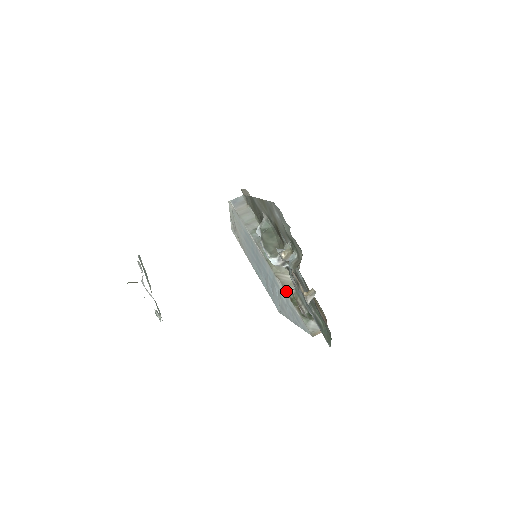
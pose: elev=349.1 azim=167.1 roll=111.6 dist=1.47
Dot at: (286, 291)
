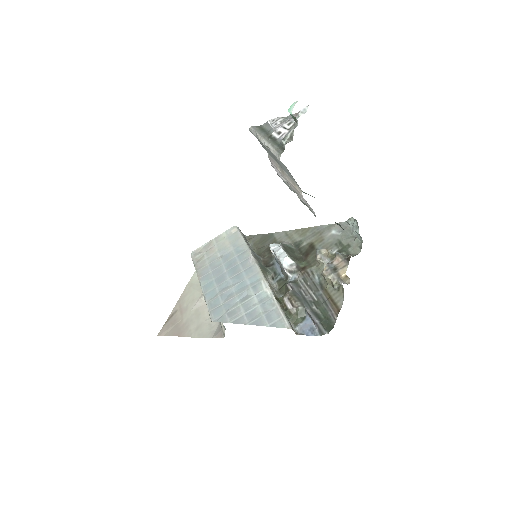
Dot at: (273, 291)
